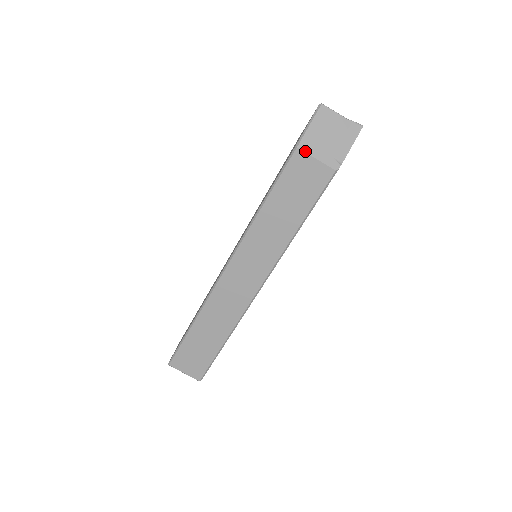
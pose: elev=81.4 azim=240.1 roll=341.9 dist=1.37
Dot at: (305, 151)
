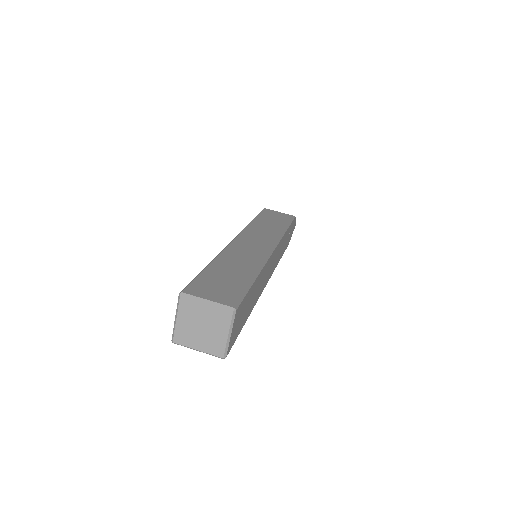
Dot at: (270, 210)
